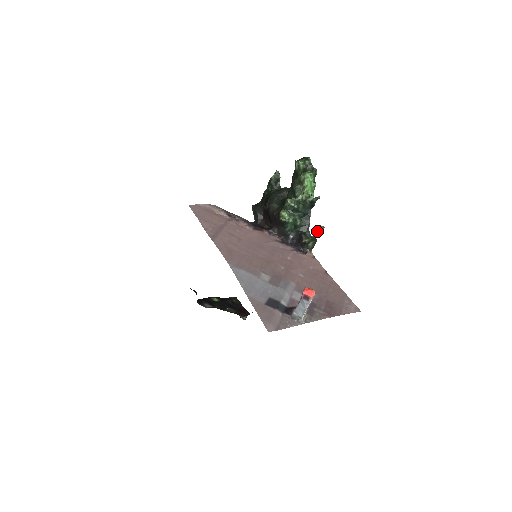
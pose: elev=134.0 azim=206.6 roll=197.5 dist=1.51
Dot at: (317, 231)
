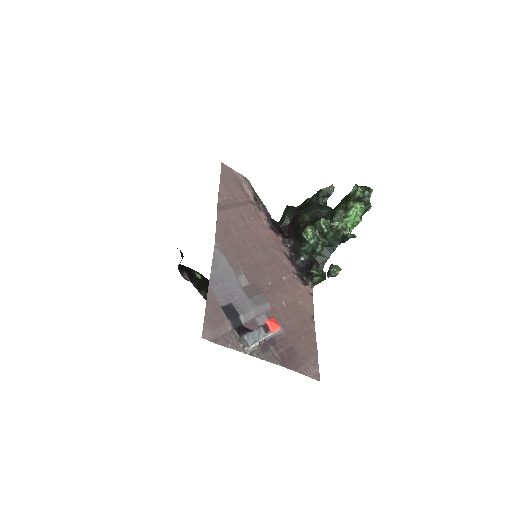
Dot at: (331, 269)
